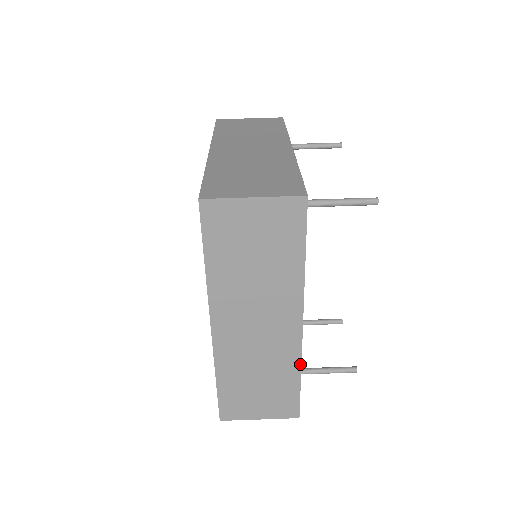
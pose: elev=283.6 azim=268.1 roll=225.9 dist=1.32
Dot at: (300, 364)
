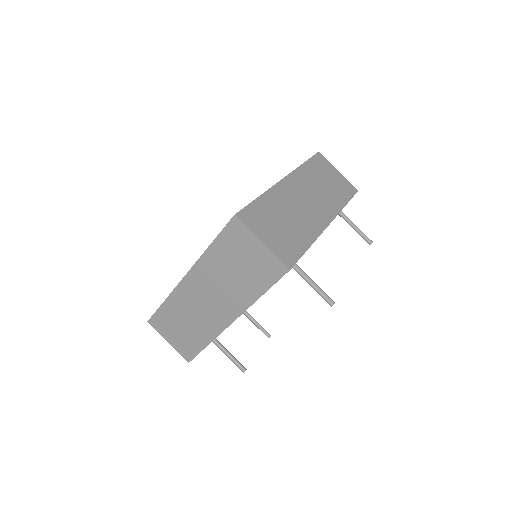
Dot at: (213, 339)
